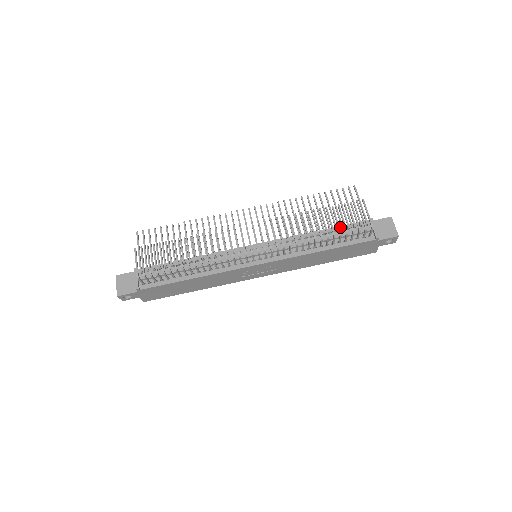
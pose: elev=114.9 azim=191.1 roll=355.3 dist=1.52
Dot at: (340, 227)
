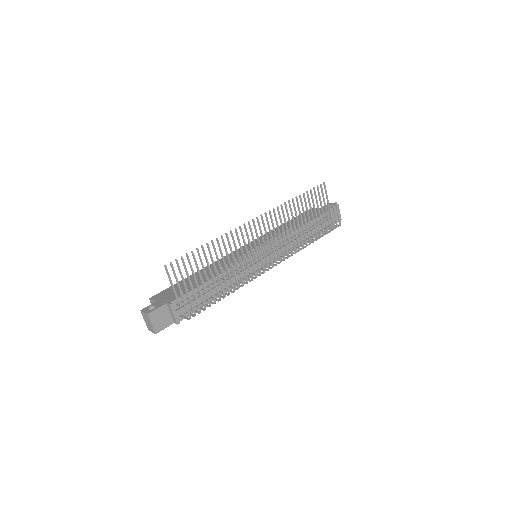
Dot at: occluded
